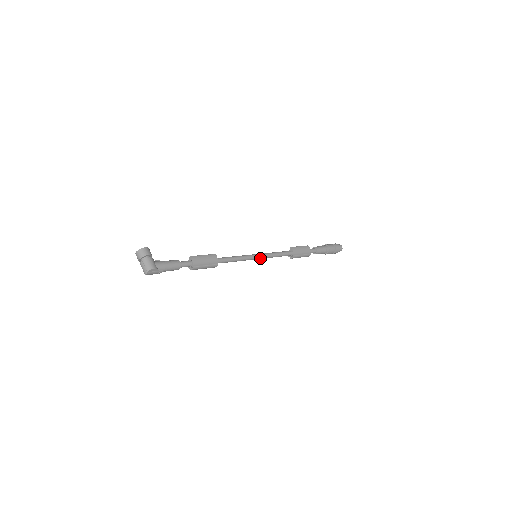
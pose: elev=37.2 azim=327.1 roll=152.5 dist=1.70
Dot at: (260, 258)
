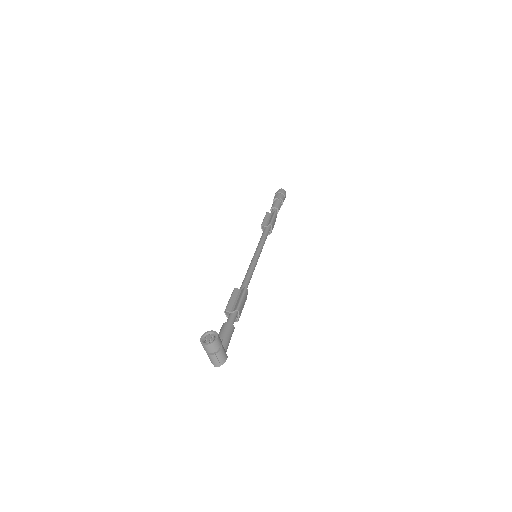
Dot at: occluded
